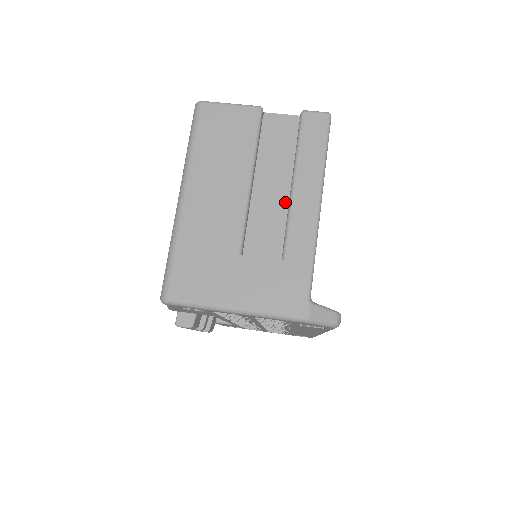
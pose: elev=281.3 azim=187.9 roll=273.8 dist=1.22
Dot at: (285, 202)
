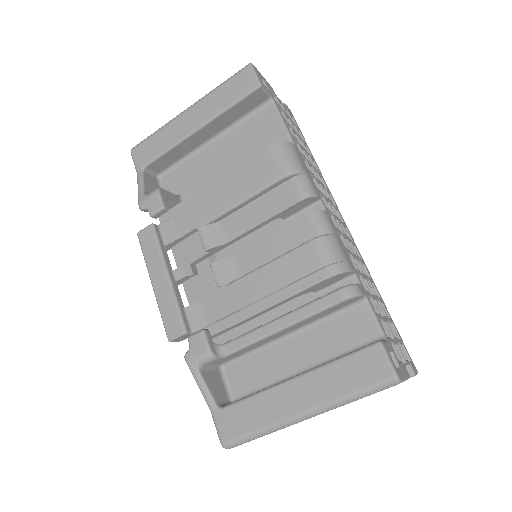
Dot at: occluded
